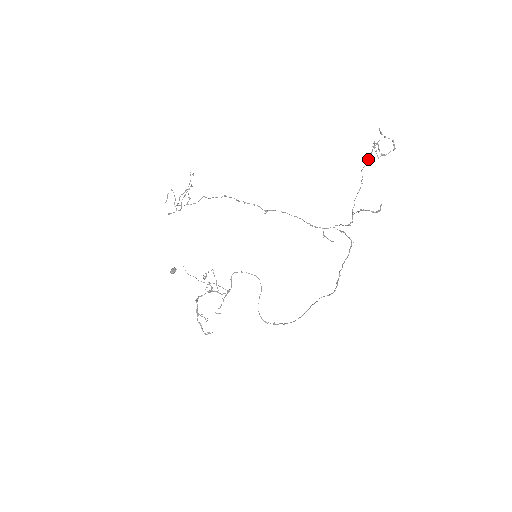
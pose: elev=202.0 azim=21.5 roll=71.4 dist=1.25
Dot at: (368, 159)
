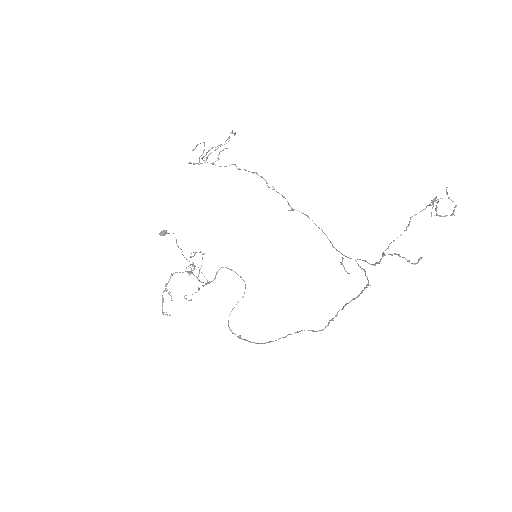
Dot at: occluded
